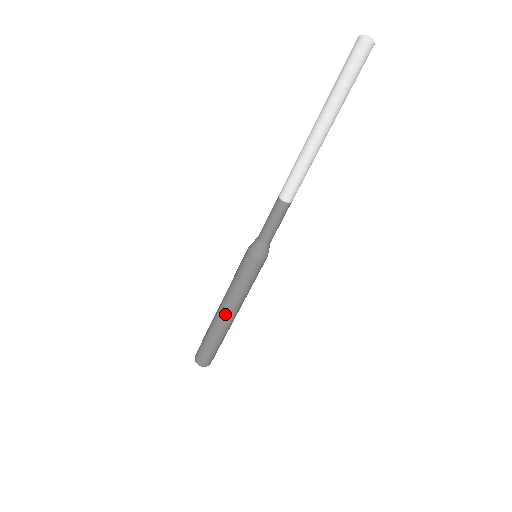
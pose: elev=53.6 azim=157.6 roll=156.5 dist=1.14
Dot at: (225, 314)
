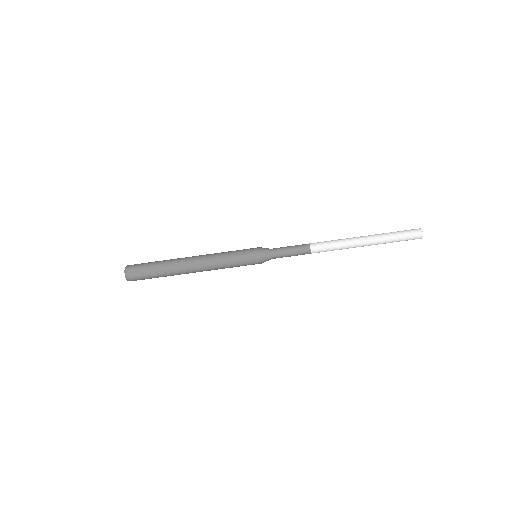
Dot at: (195, 258)
